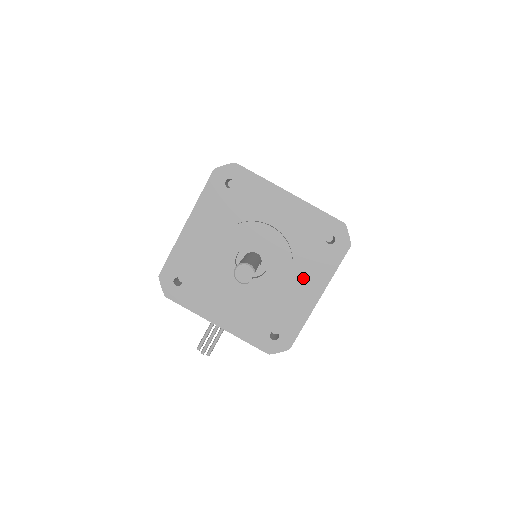
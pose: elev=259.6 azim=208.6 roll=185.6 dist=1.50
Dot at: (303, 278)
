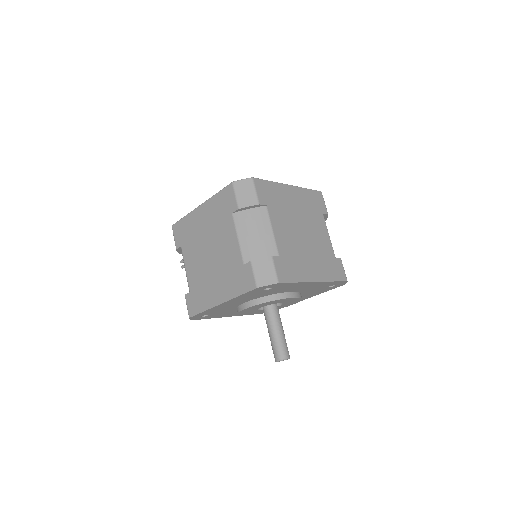
Dot at: (302, 297)
